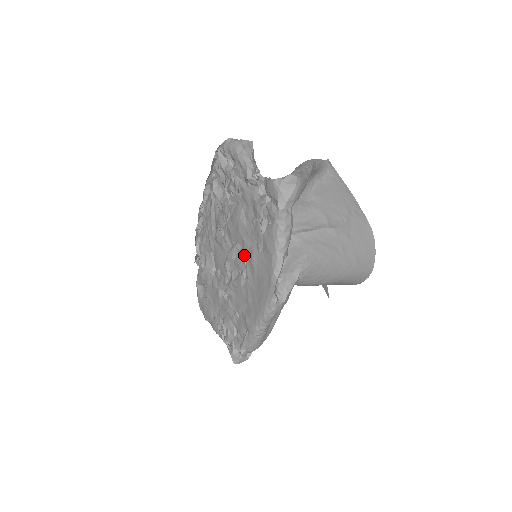
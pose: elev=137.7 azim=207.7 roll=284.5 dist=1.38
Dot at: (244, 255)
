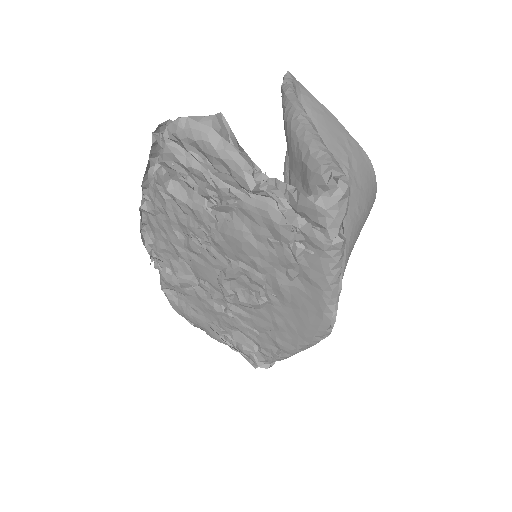
Dot at: (260, 279)
